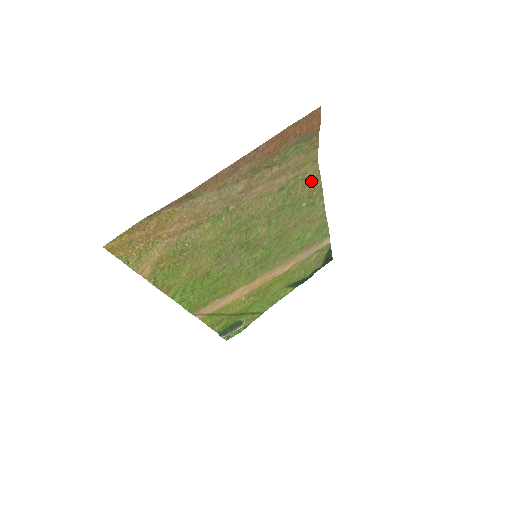
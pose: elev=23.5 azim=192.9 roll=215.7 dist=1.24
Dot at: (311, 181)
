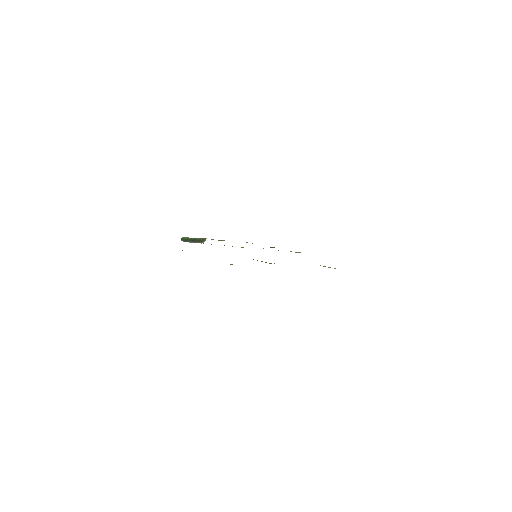
Dot at: occluded
